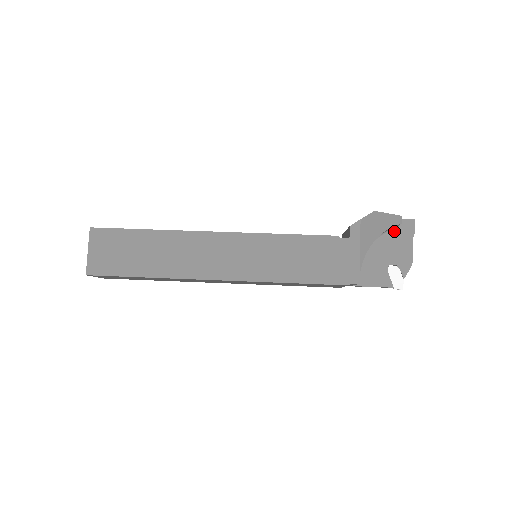
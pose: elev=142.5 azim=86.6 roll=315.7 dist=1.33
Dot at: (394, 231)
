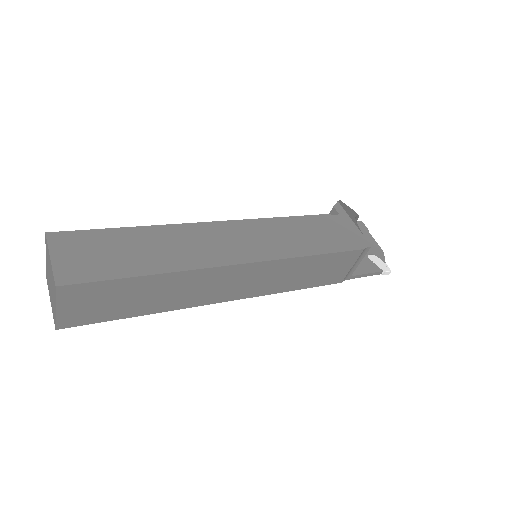
Dot at: occluded
